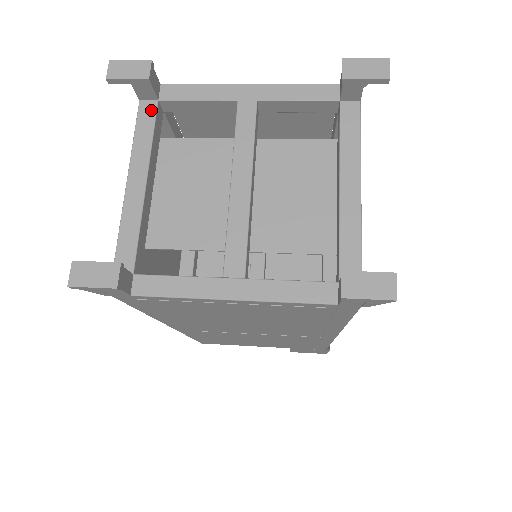
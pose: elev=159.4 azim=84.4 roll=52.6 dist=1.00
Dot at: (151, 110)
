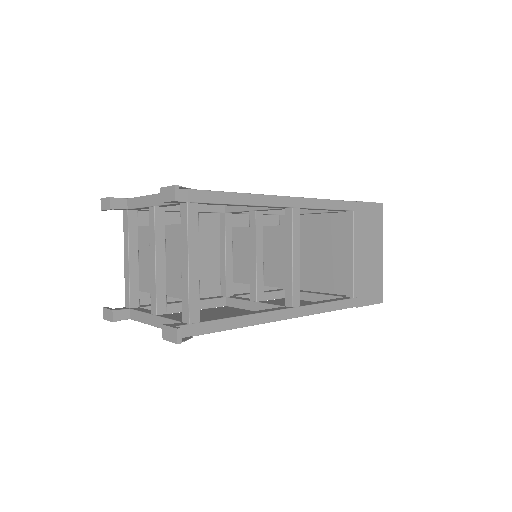
Dot at: (126, 216)
